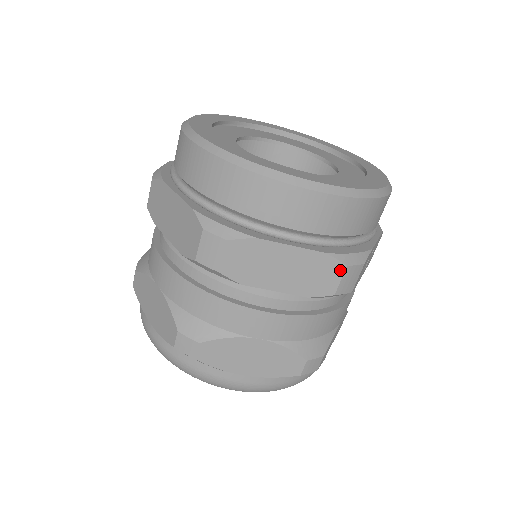
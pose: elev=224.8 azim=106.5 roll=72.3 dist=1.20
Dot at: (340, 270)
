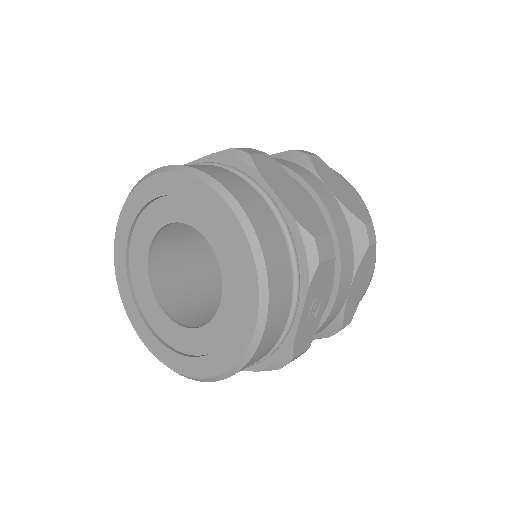
Dot at: occluded
